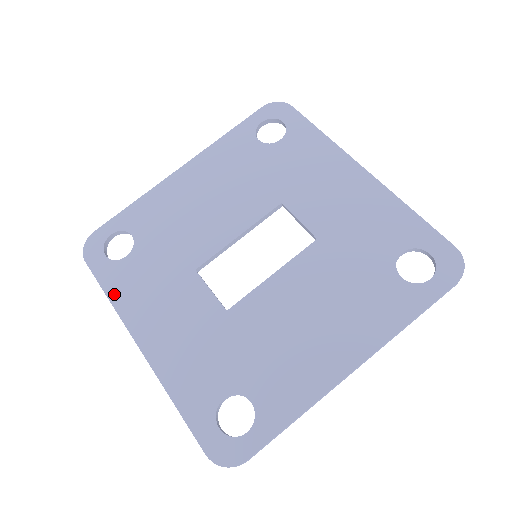
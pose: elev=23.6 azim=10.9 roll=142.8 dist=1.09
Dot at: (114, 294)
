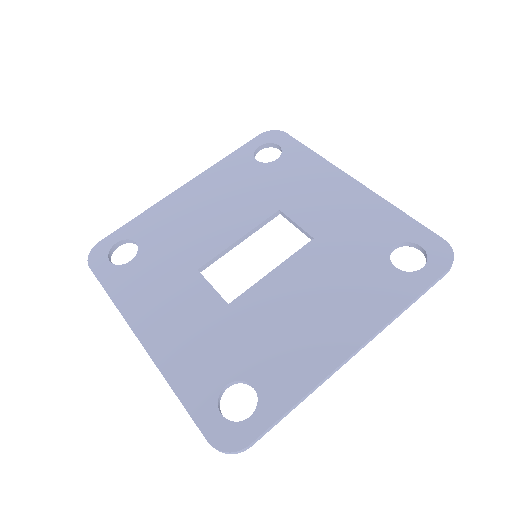
Dot at: (117, 295)
